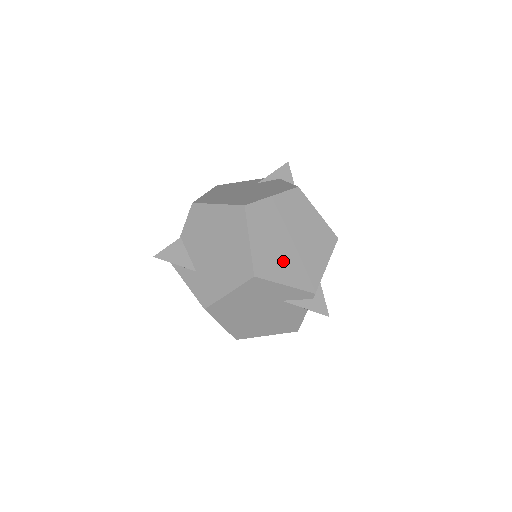
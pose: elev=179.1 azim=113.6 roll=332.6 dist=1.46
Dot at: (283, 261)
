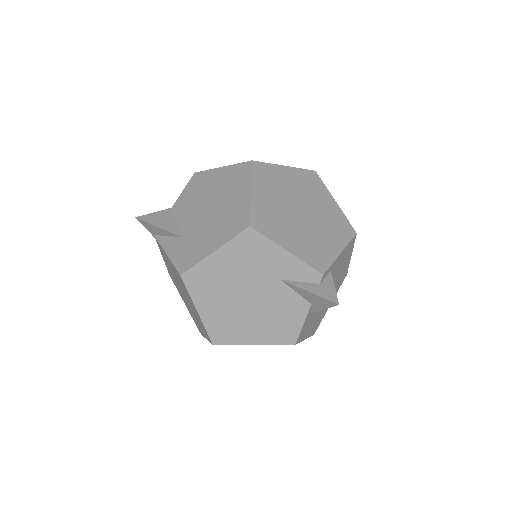
Dot at: (288, 226)
